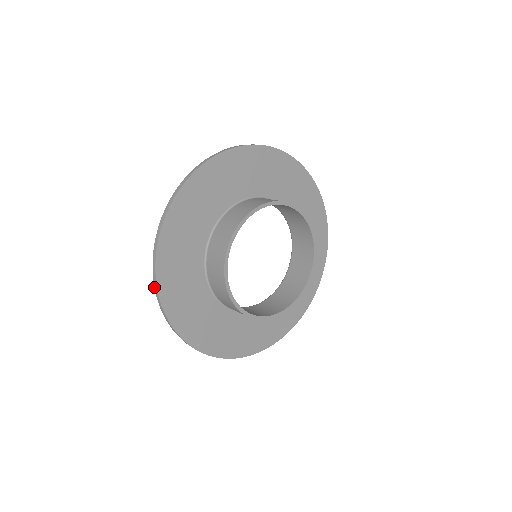
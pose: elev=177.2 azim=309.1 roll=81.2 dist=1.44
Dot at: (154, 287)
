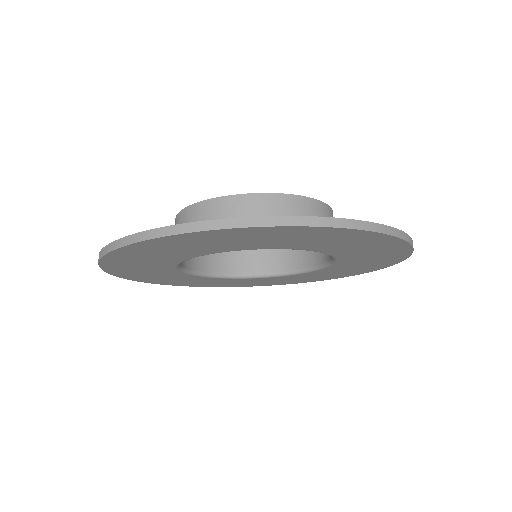
Dot at: occluded
